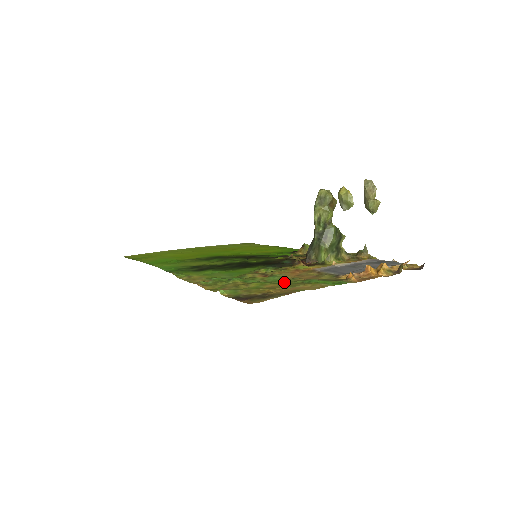
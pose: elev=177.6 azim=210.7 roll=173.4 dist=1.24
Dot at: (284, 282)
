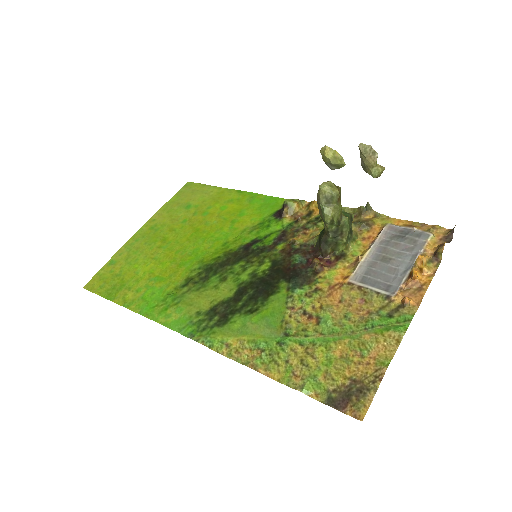
Dot at: (345, 333)
